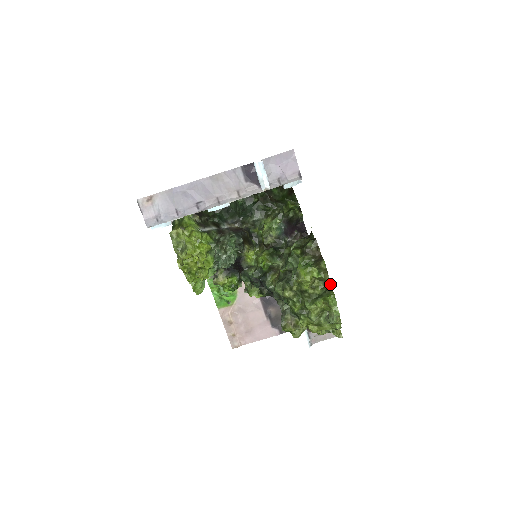
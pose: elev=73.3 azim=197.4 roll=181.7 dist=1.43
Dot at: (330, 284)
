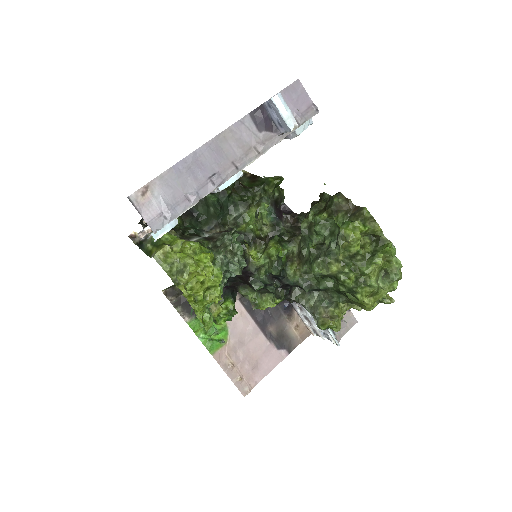
Dot at: (381, 233)
